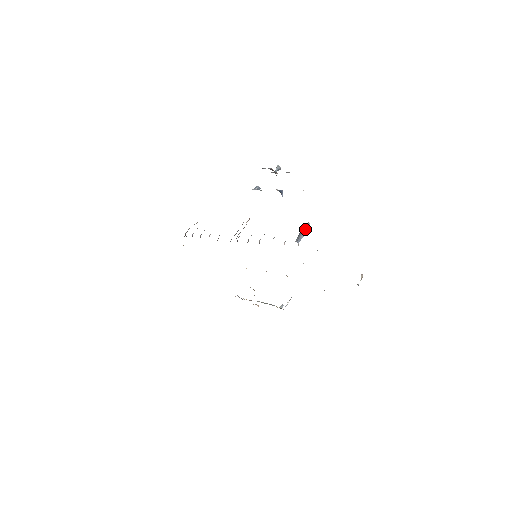
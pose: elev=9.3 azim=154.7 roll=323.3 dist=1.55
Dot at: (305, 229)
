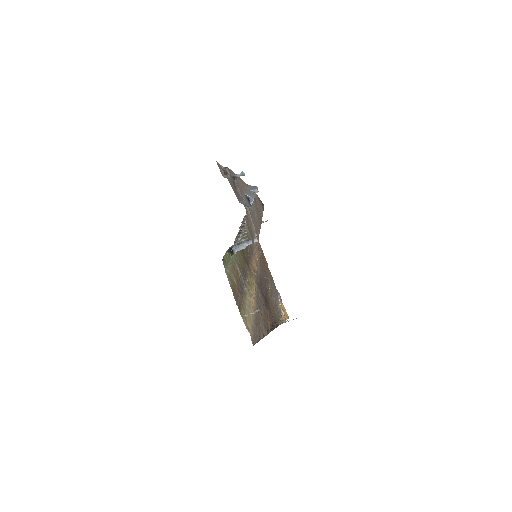
Dot at: (251, 243)
